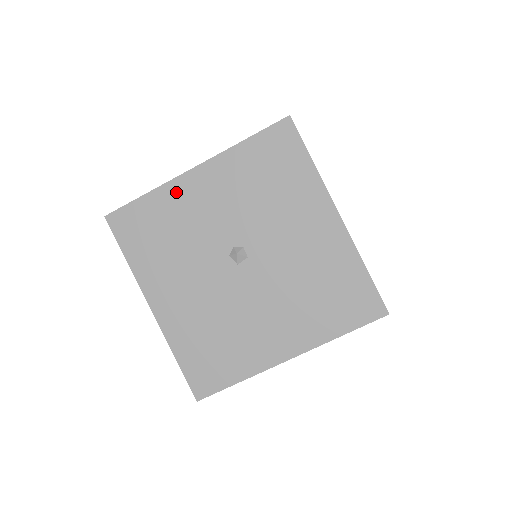
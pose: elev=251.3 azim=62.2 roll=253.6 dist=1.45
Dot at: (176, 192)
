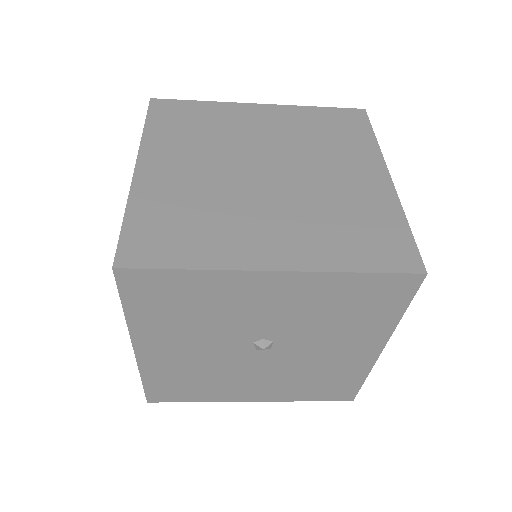
Dot at: (233, 282)
